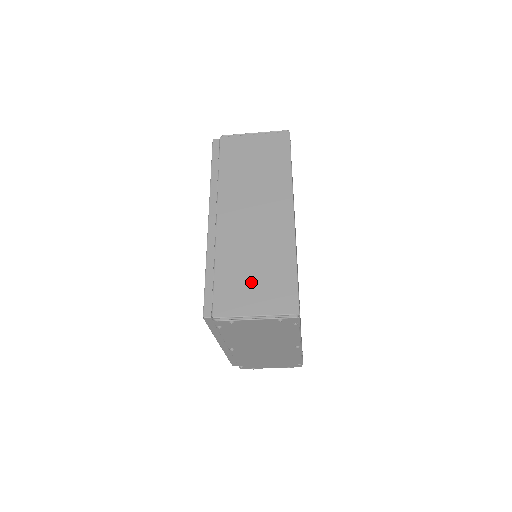
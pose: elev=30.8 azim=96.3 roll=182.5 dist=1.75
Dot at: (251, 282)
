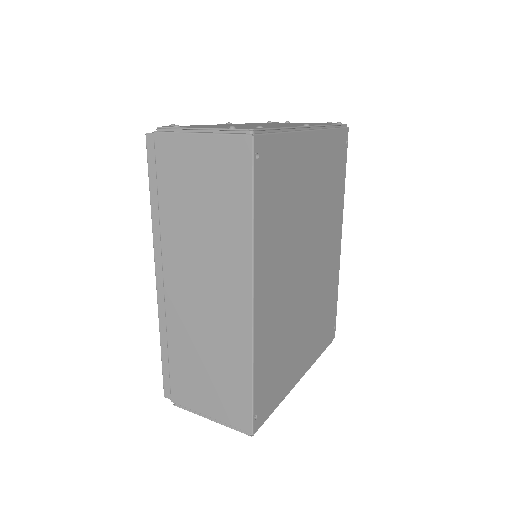
Dot at: (204, 379)
